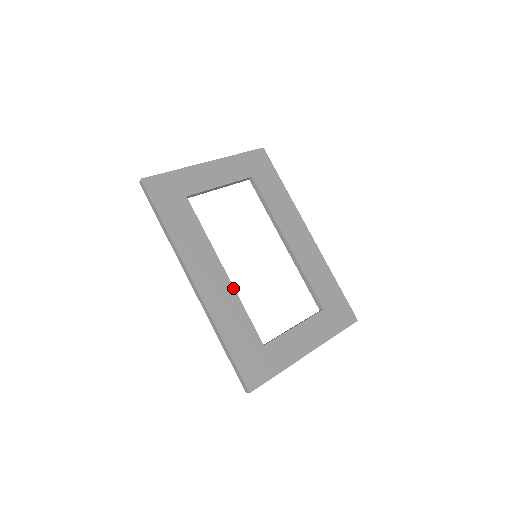
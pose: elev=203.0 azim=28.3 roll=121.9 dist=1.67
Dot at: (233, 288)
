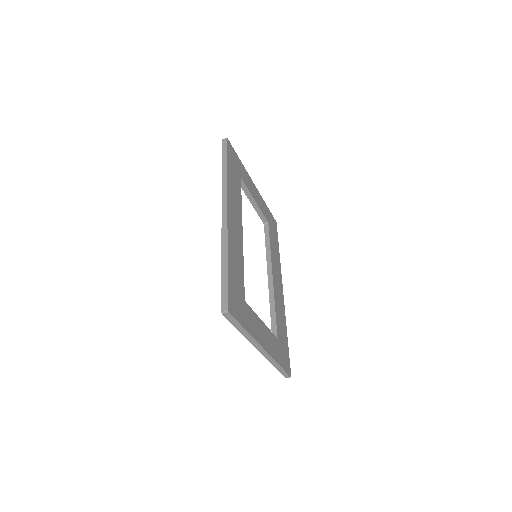
Dot at: occluded
